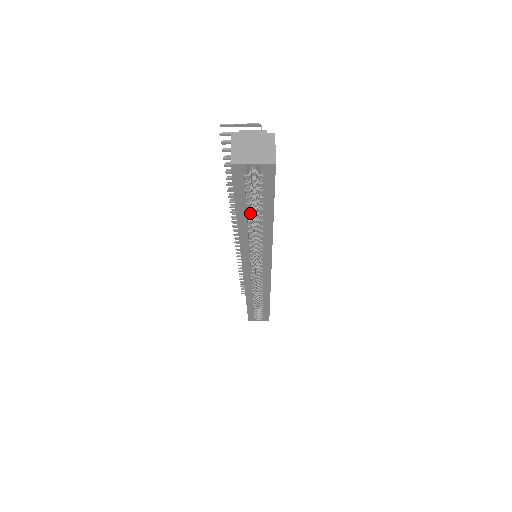
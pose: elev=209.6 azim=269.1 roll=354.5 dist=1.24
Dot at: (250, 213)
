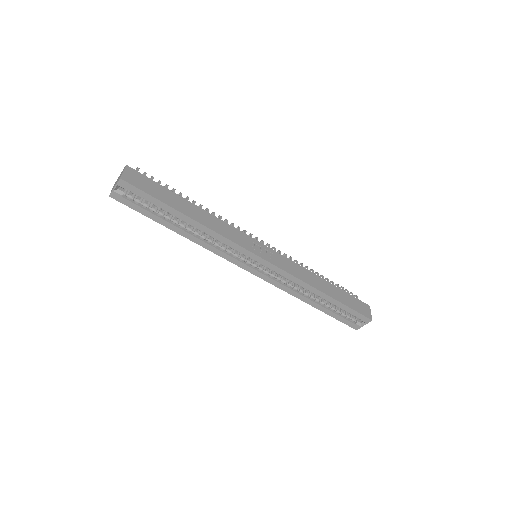
Dot at: (172, 220)
